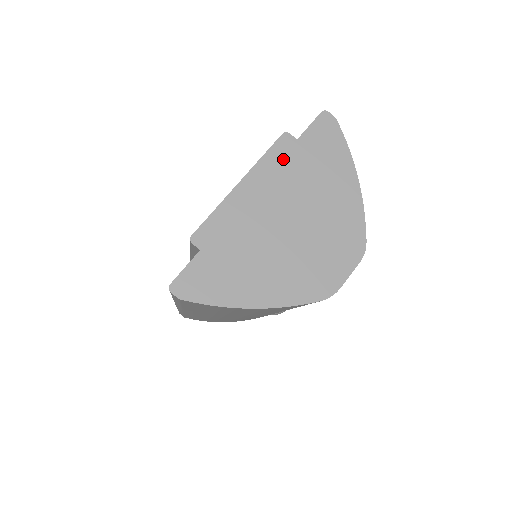
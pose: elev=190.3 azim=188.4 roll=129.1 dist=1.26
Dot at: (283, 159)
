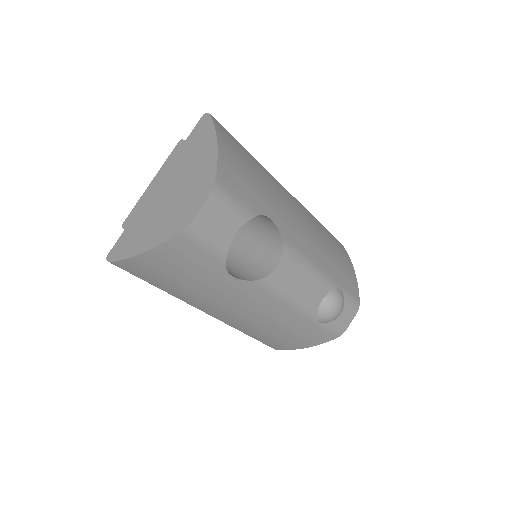
Dot at: (176, 156)
